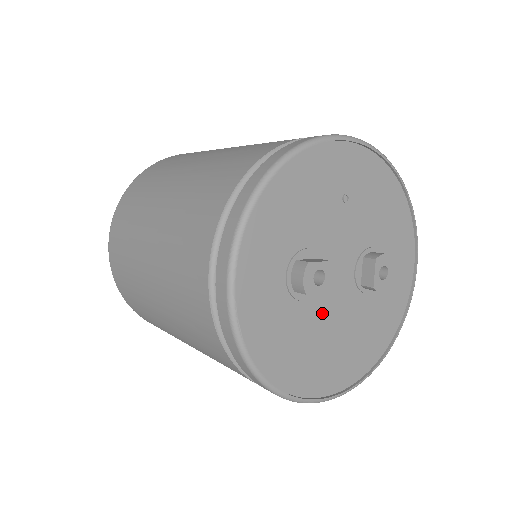
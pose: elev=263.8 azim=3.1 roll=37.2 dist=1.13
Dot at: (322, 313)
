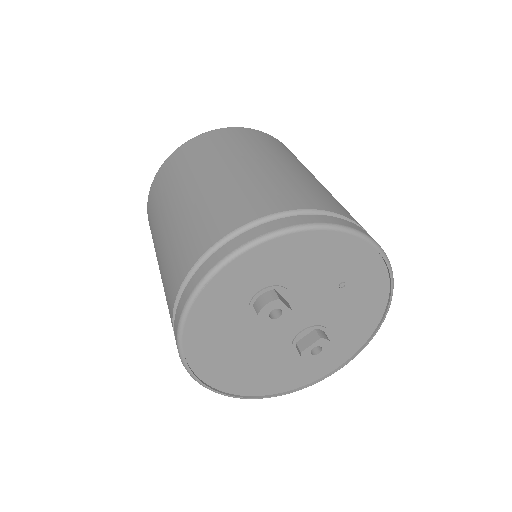
Dot at: (256, 334)
